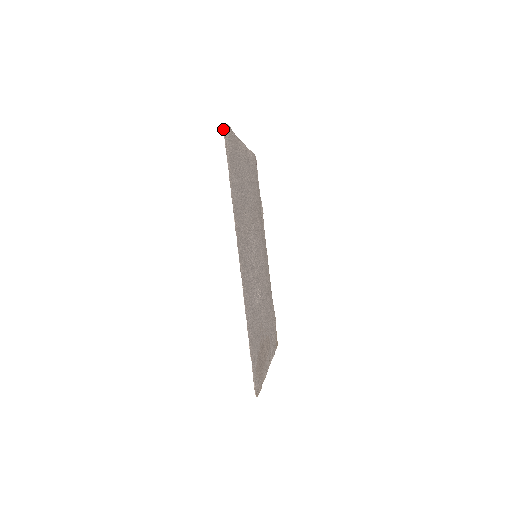
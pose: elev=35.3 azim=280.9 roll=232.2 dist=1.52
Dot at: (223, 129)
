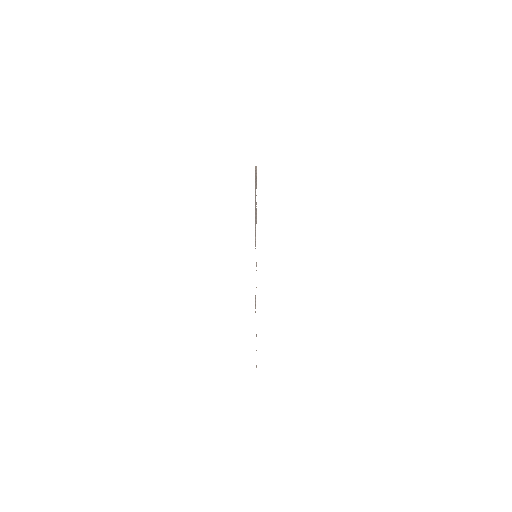
Dot at: occluded
